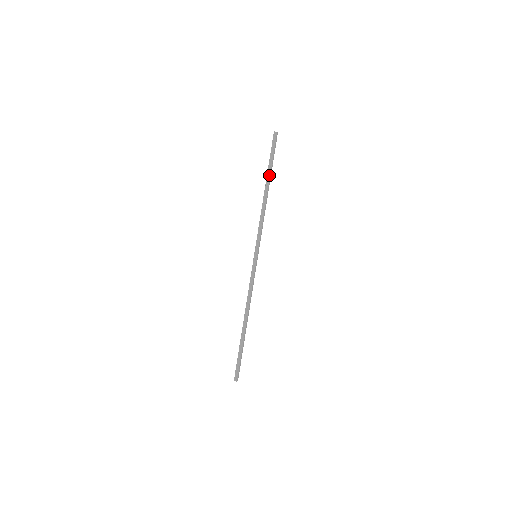
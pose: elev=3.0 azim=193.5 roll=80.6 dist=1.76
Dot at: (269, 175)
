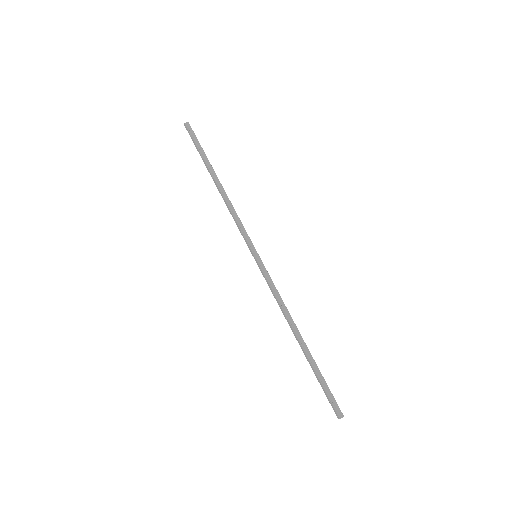
Dot at: (210, 166)
